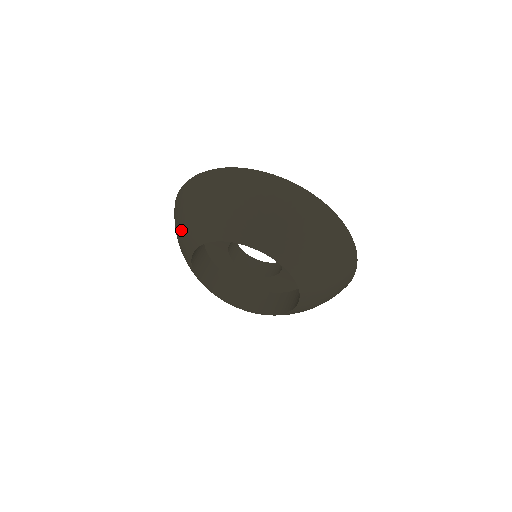
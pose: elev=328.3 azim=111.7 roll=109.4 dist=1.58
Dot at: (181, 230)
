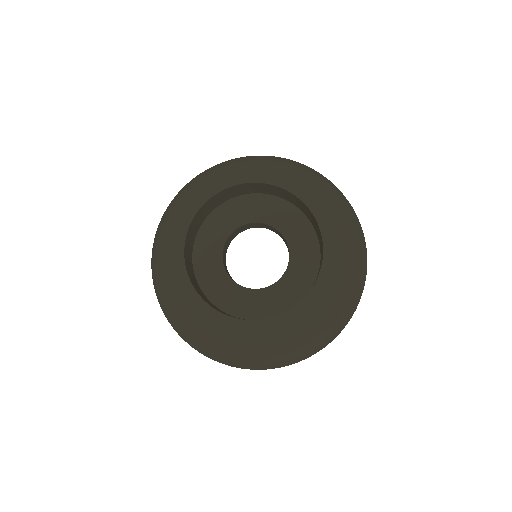
Dot at: (178, 209)
